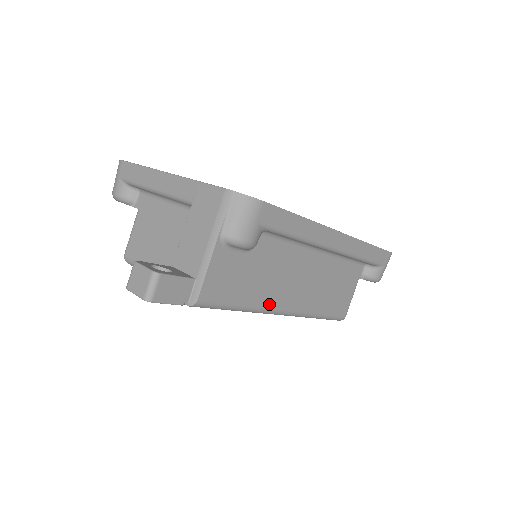
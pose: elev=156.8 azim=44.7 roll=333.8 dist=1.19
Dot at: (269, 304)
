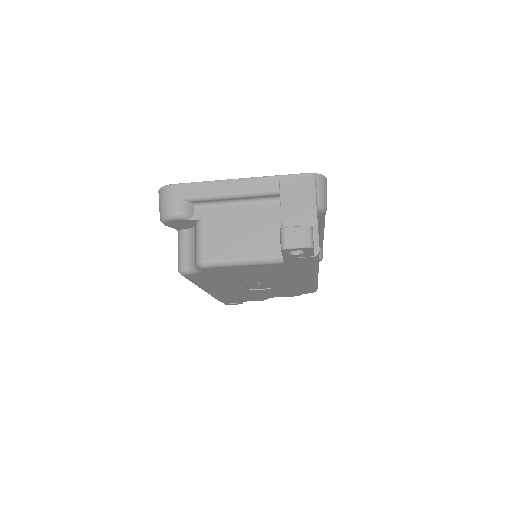
Dot at: occluded
